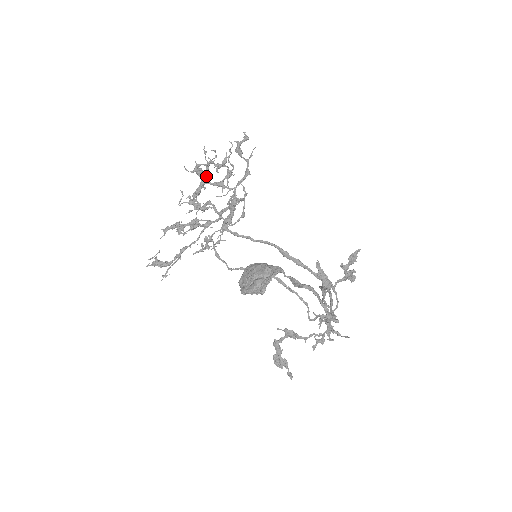
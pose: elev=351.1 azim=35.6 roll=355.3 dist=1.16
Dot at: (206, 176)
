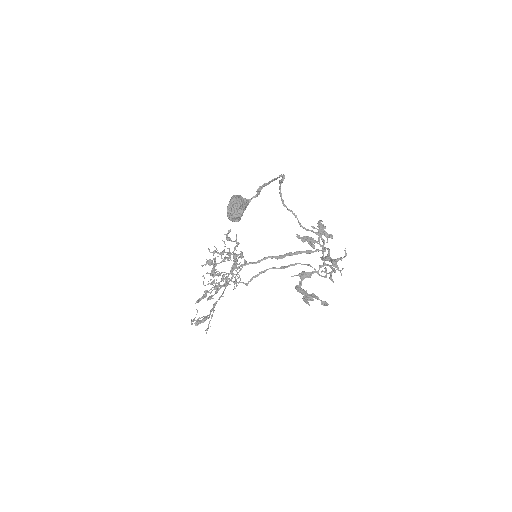
Dot at: (215, 263)
